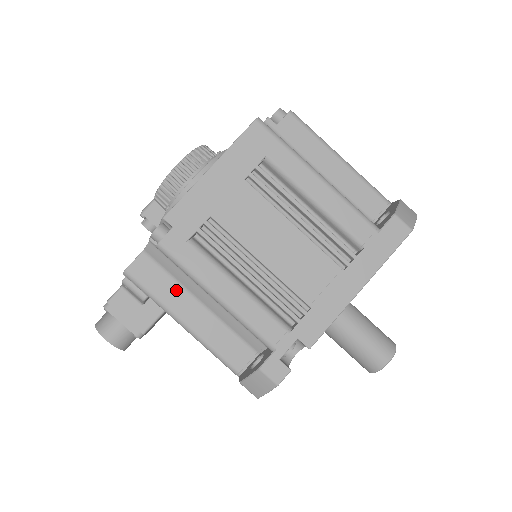
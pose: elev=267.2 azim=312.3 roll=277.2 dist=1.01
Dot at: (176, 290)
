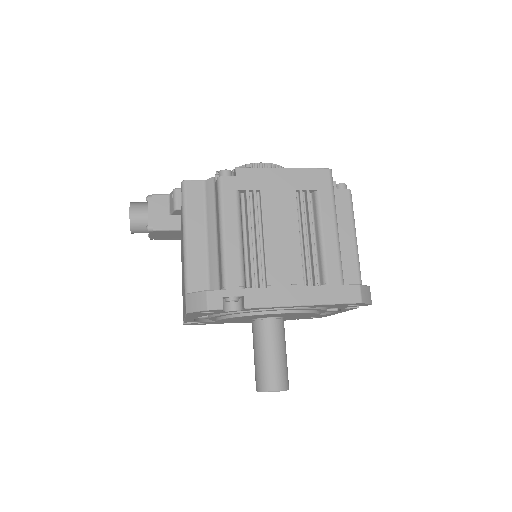
Dot at: (201, 216)
